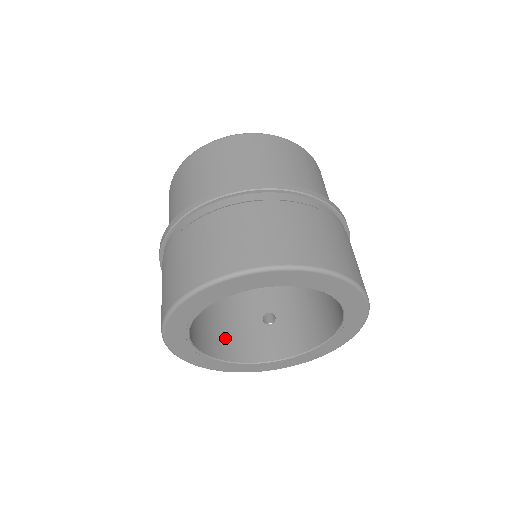
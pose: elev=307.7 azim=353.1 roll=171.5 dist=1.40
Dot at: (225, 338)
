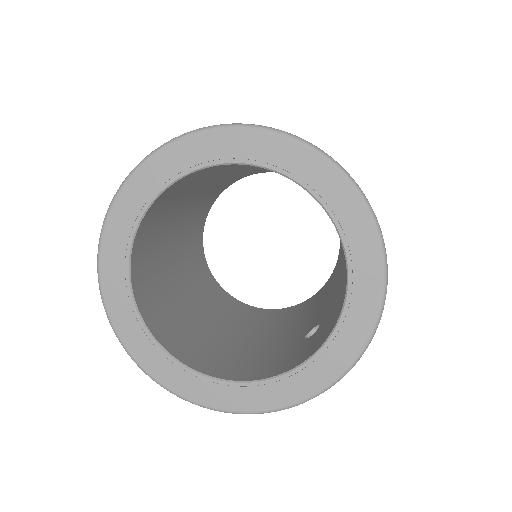
Dot at: (244, 365)
